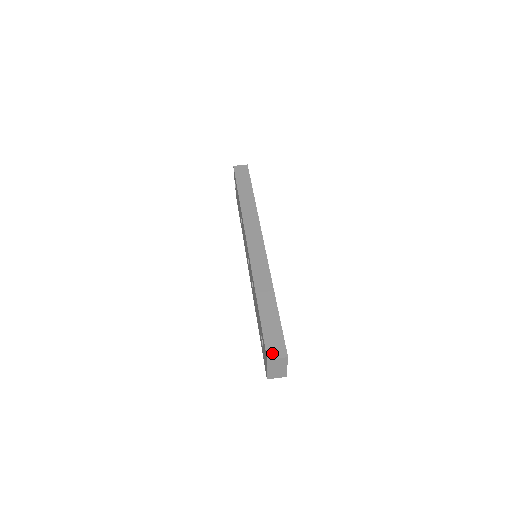
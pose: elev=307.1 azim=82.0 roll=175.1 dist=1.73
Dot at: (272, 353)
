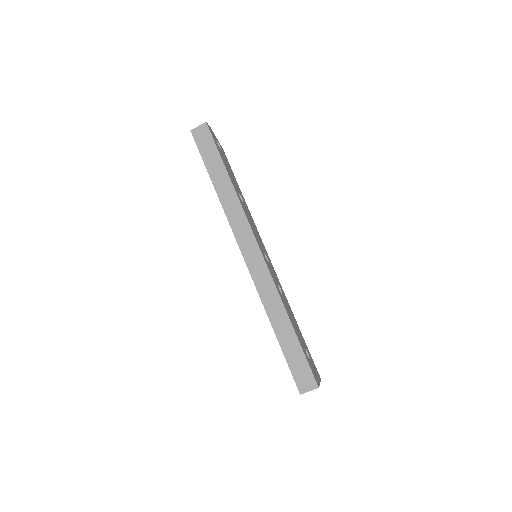
Dot at: (303, 387)
